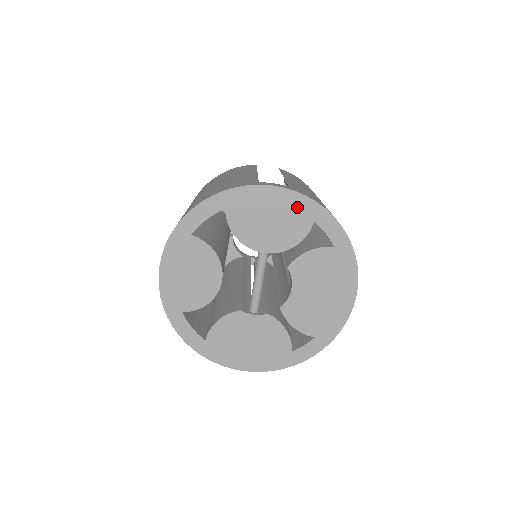
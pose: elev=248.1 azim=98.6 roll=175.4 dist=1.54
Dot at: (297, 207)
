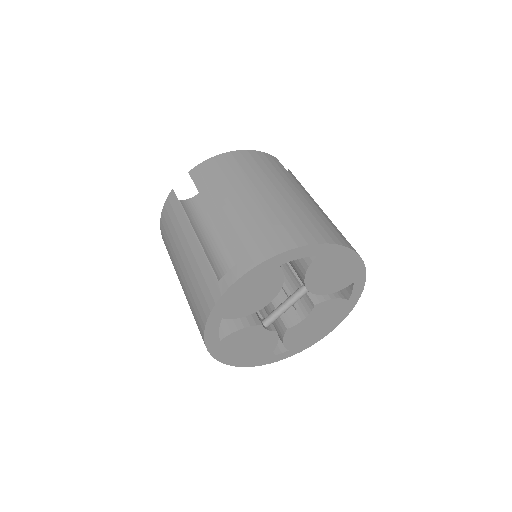
Dot at: (354, 270)
